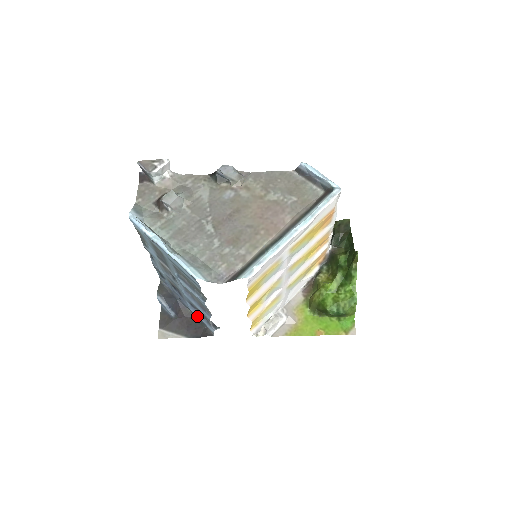
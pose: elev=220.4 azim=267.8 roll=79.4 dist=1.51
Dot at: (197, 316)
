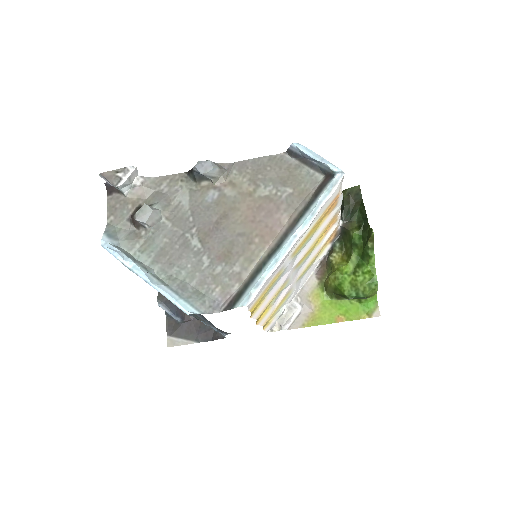
Dot at: occluded
